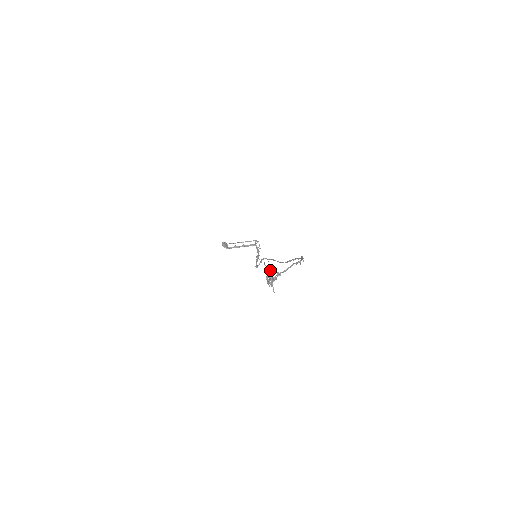
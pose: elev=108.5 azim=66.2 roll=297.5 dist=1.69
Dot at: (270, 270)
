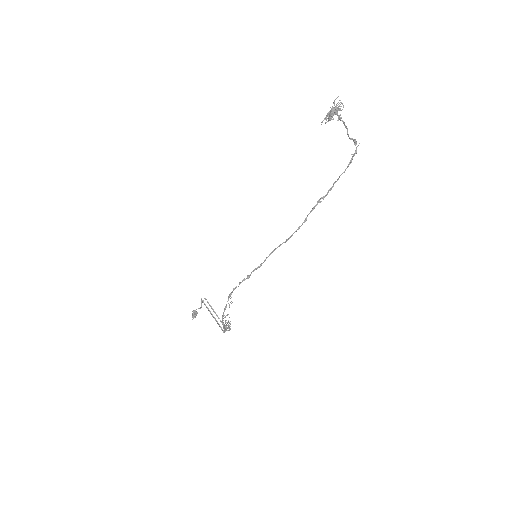
Dot at: occluded
